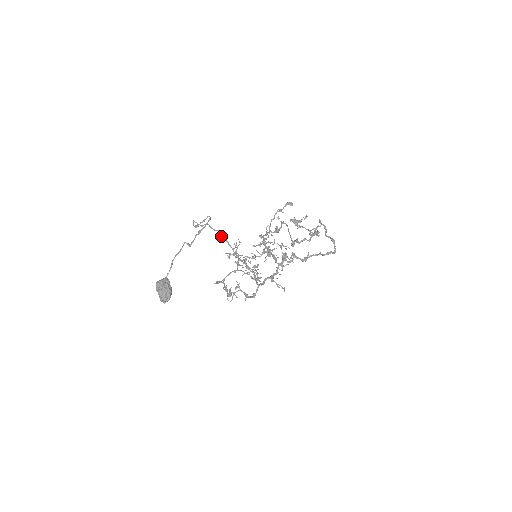
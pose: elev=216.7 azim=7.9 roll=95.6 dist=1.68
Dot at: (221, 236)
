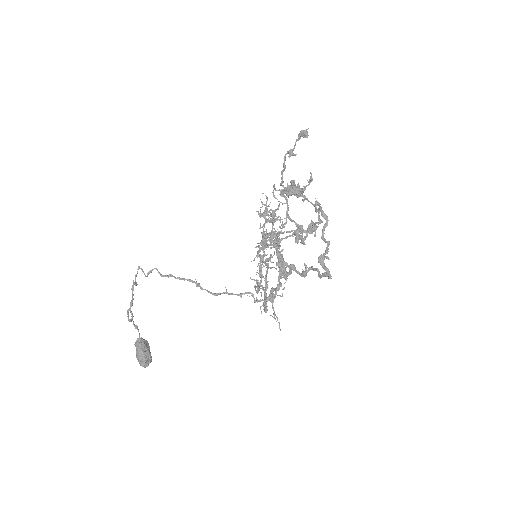
Dot at: (175, 278)
